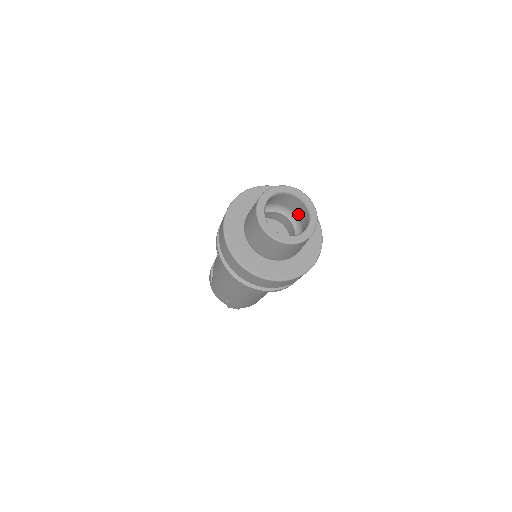
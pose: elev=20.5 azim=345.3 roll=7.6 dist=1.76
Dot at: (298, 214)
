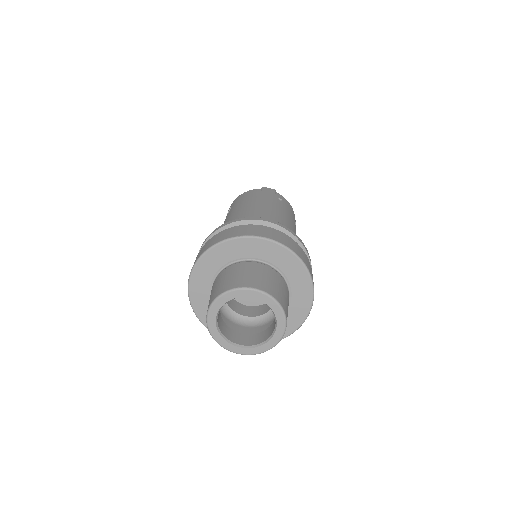
Dot at: occluded
